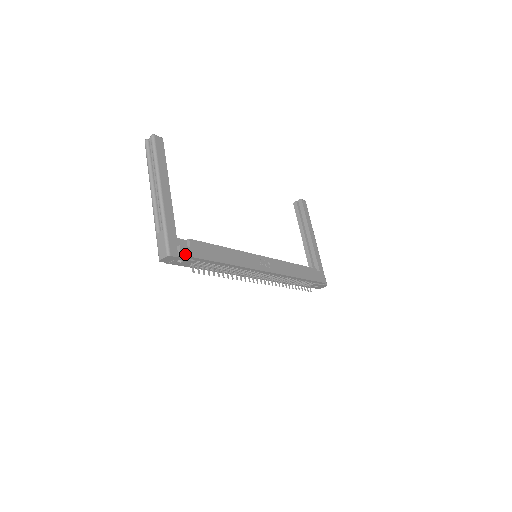
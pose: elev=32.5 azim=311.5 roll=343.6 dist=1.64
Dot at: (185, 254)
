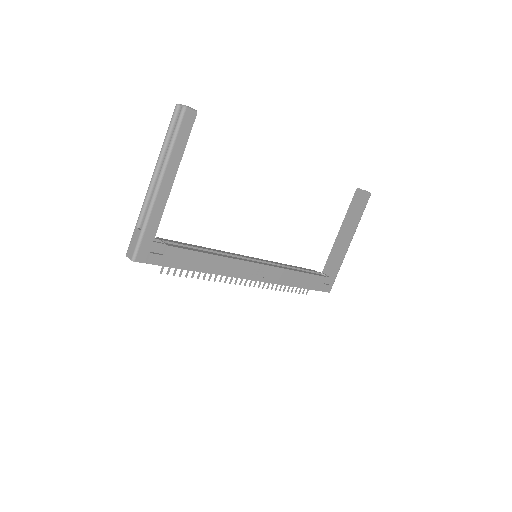
Dot at: (153, 262)
